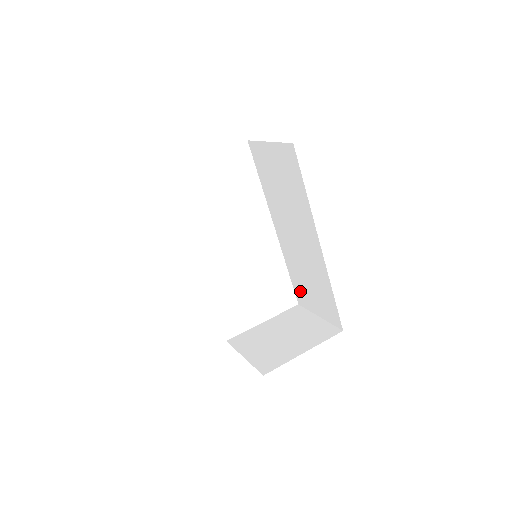
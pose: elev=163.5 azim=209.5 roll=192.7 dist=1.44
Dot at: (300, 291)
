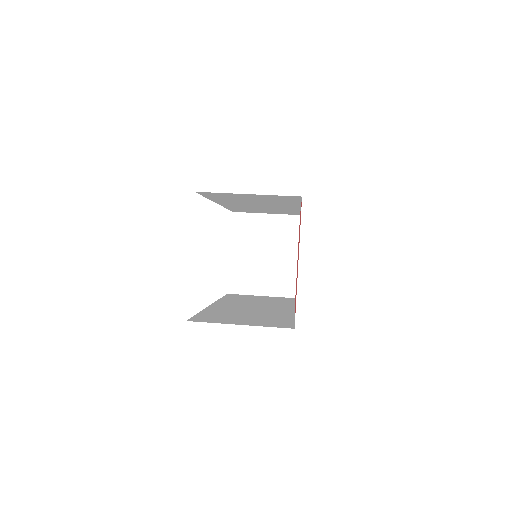
Dot at: occluded
